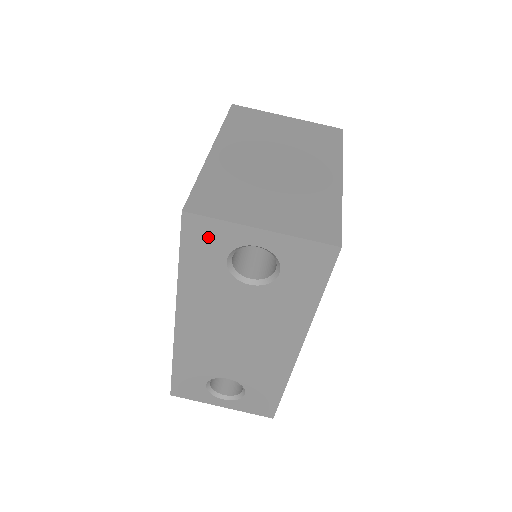
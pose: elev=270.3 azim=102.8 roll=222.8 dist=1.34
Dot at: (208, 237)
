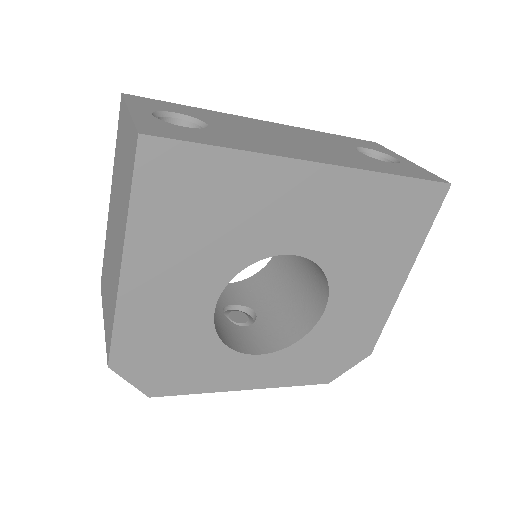
Dot at: (372, 146)
